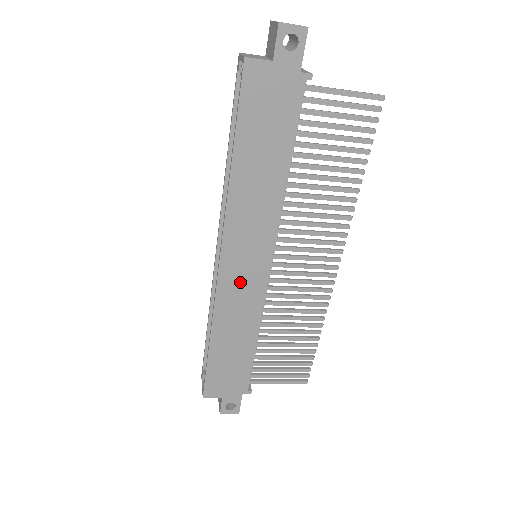
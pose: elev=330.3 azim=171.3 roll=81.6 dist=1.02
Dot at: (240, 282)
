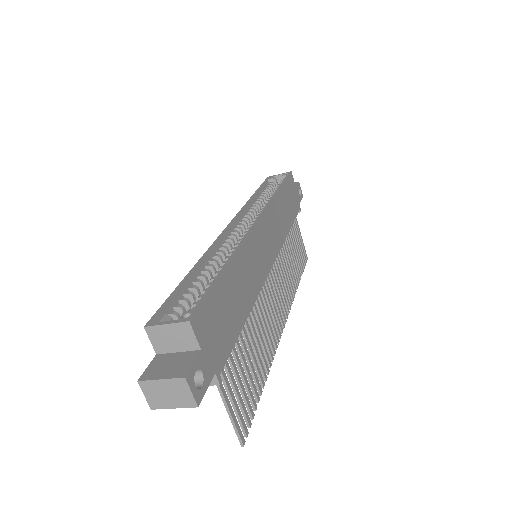
Dot at: (260, 250)
